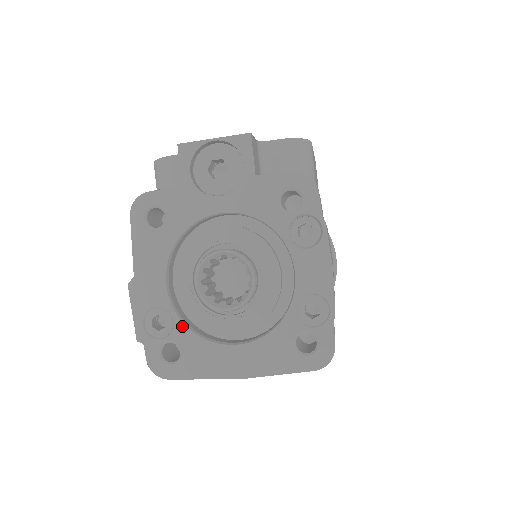
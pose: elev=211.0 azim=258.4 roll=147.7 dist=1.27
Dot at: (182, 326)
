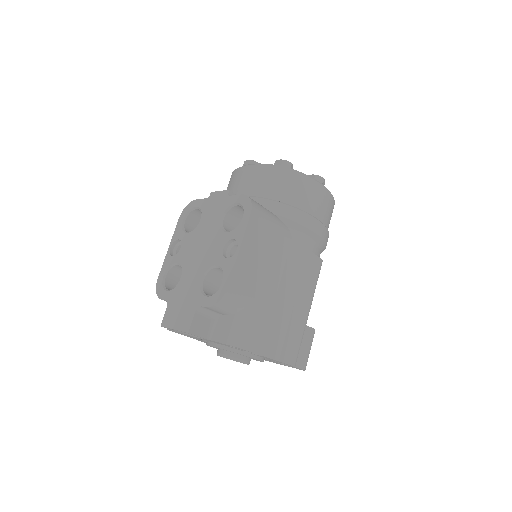
Dot at: occluded
